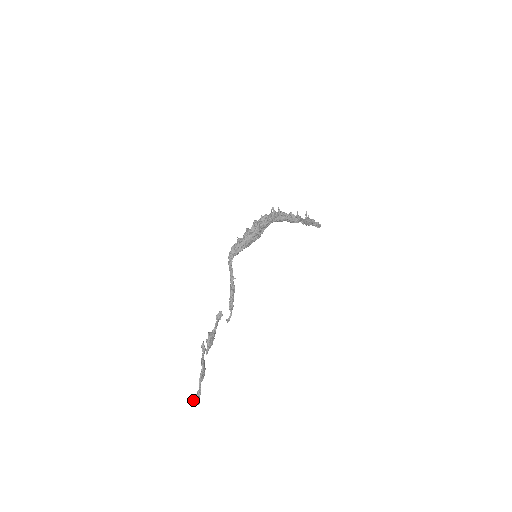
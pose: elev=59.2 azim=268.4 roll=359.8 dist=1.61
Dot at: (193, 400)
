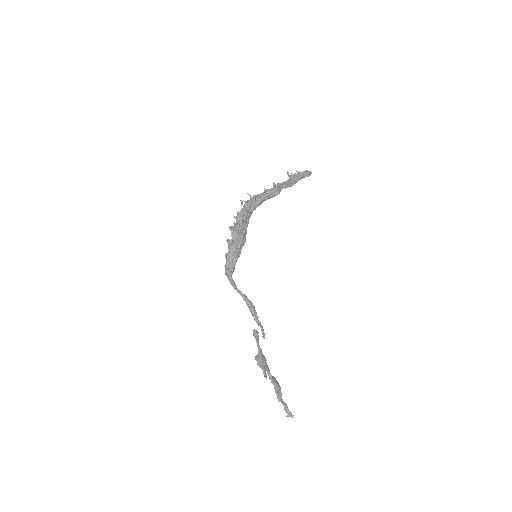
Dot at: occluded
